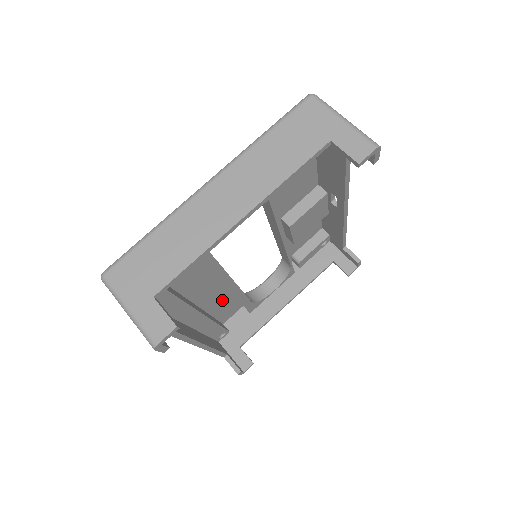
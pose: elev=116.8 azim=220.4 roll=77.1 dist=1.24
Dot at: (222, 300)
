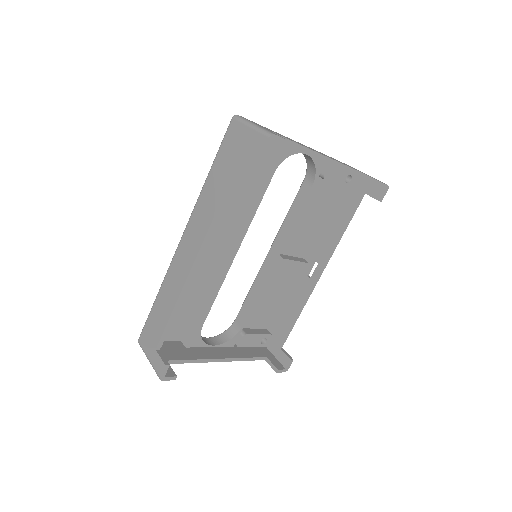
Dot at: (194, 292)
